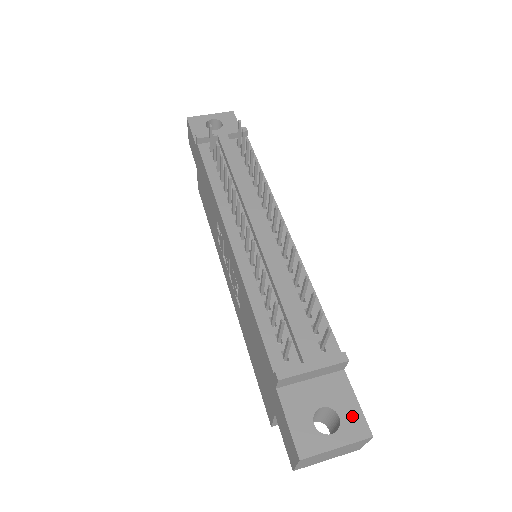
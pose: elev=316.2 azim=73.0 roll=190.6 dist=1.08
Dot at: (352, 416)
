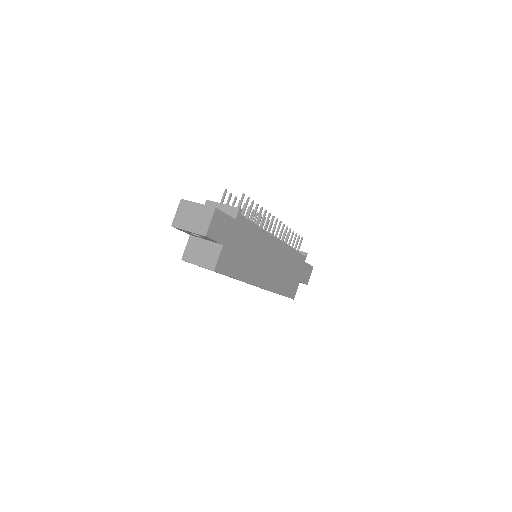
Dot at: occluded
